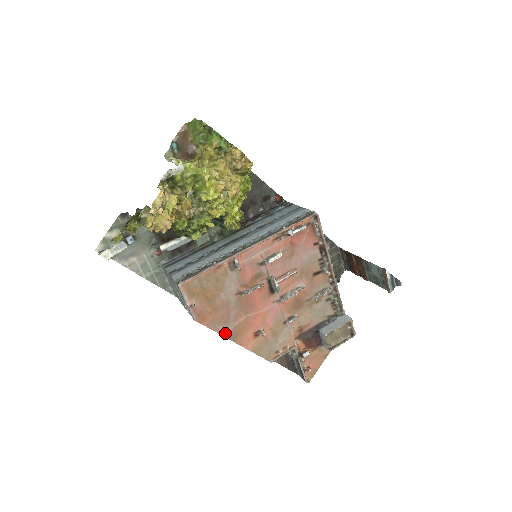
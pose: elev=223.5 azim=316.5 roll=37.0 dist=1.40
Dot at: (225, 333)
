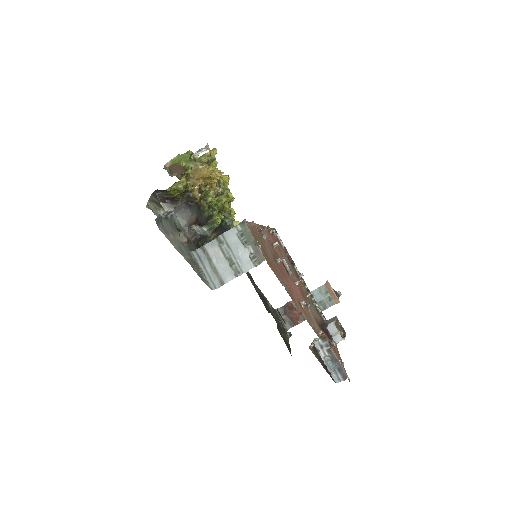
Dot at: (285, 289)
